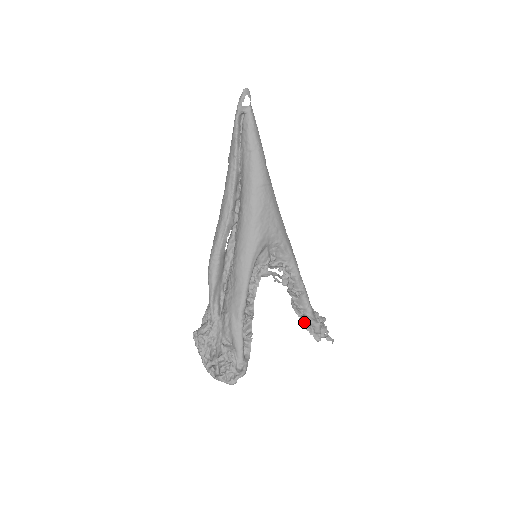
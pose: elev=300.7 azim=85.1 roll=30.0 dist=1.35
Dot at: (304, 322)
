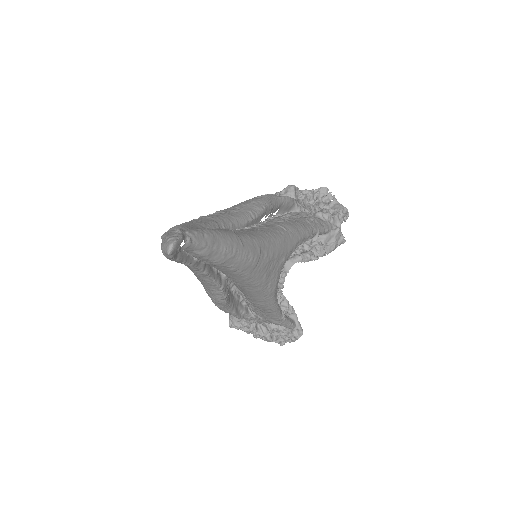
Dot at: (326, 245)
